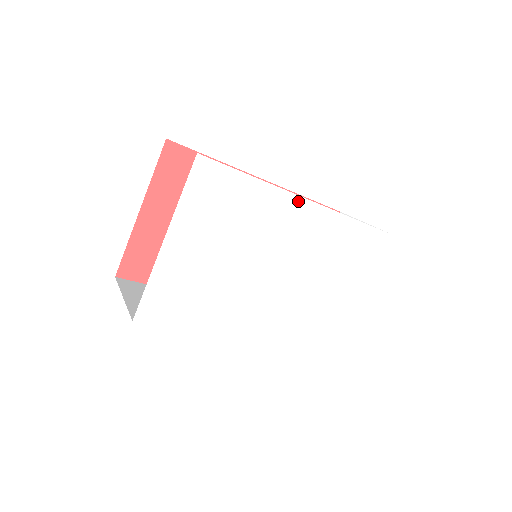
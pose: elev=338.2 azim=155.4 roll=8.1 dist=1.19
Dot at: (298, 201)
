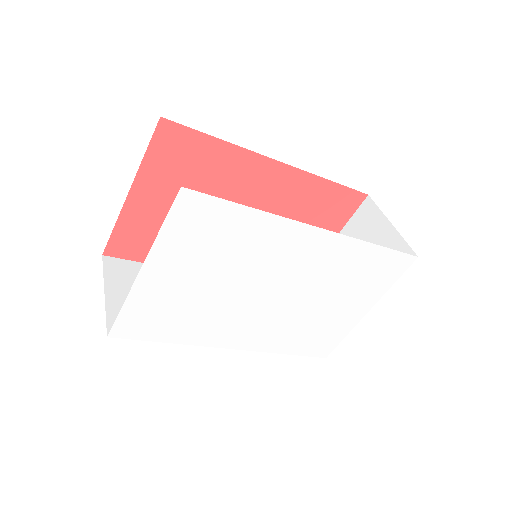
Dot at: (306, 229)
